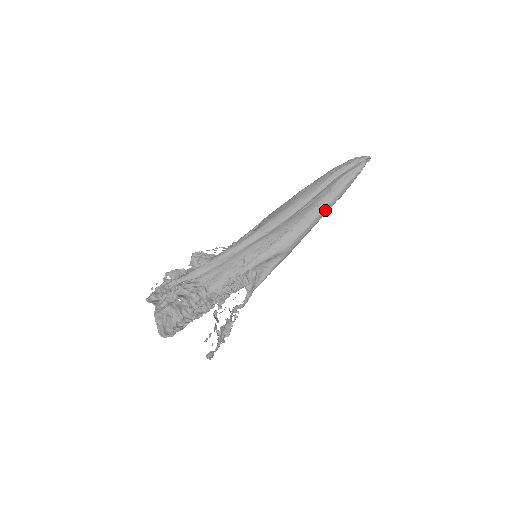
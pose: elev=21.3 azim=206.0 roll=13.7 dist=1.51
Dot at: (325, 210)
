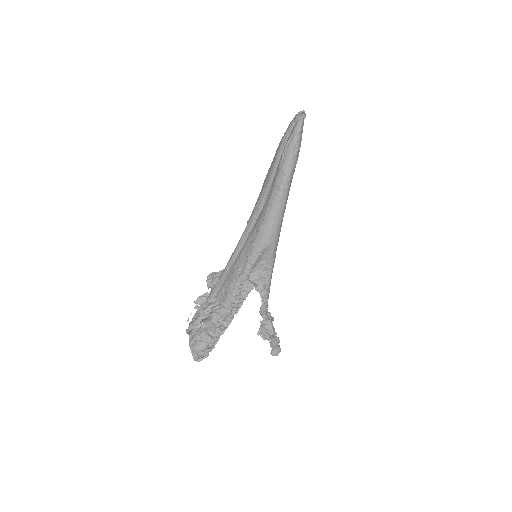
Dot at: (284, 188)
